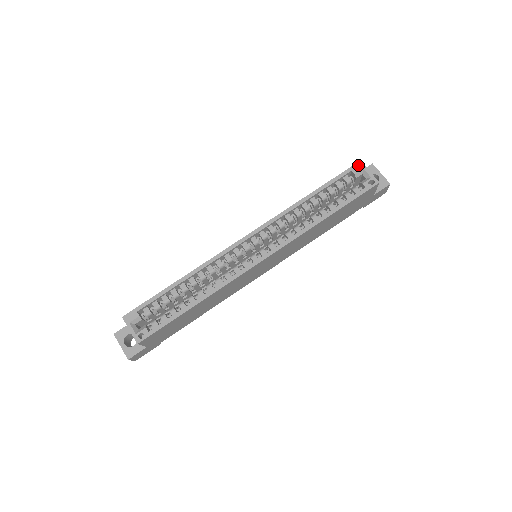
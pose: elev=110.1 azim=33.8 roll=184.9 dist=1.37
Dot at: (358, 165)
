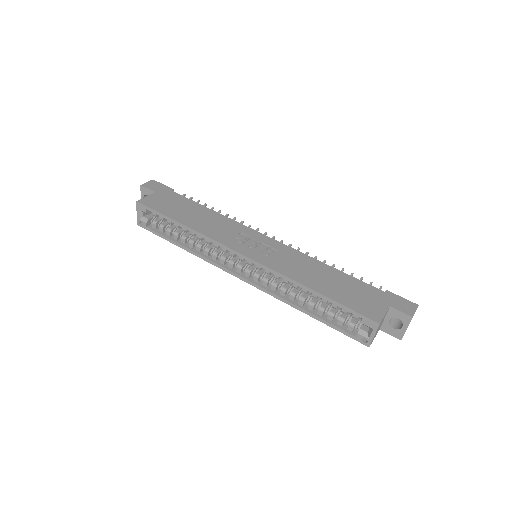
Dot at: (373, 323)
